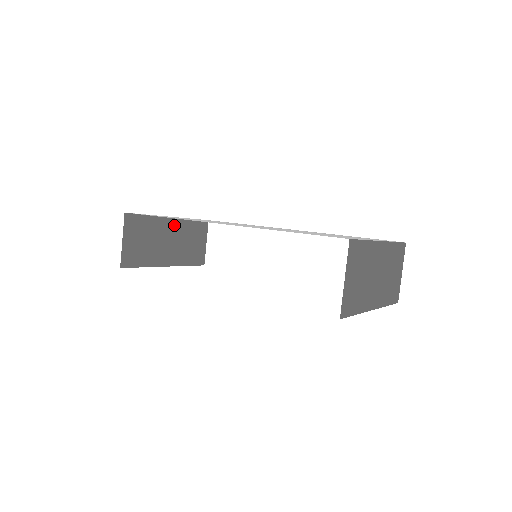
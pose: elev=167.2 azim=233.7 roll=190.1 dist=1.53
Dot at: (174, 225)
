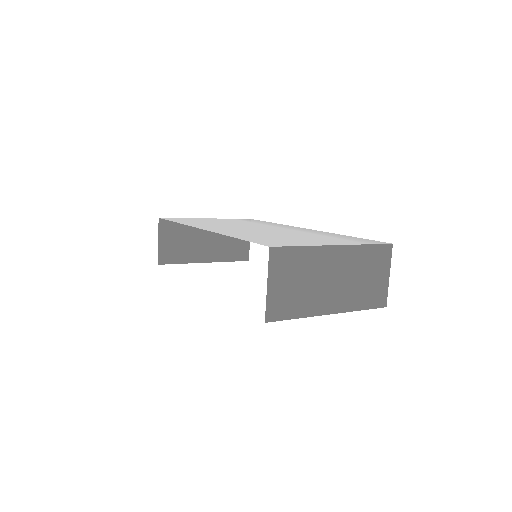
Dot at: occluded
